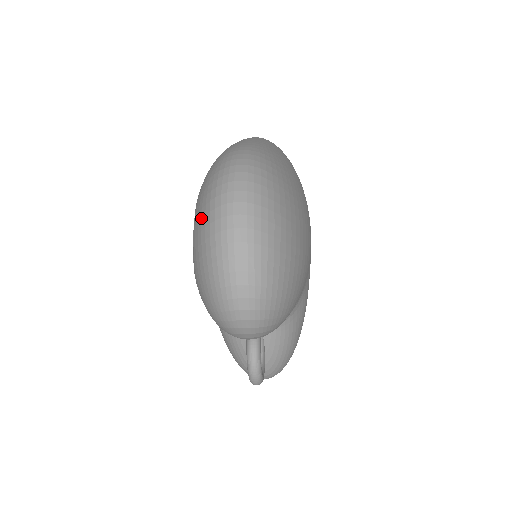
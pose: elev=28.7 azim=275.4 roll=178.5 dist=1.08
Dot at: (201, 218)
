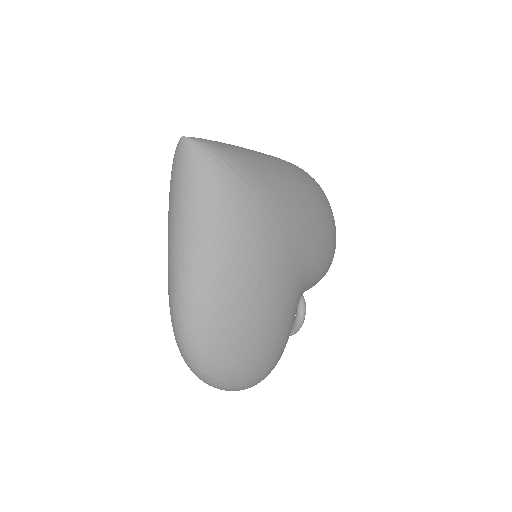
Dot at: occluded
